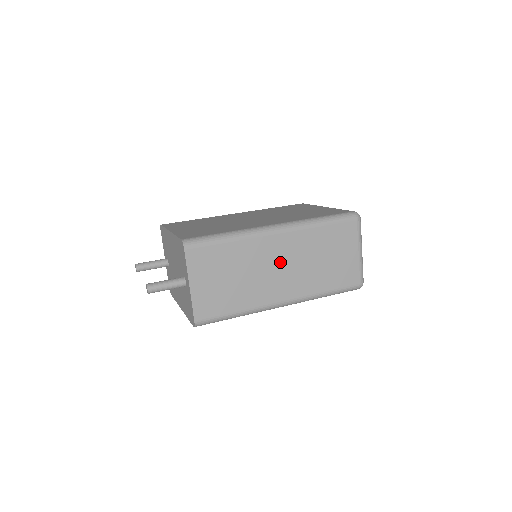
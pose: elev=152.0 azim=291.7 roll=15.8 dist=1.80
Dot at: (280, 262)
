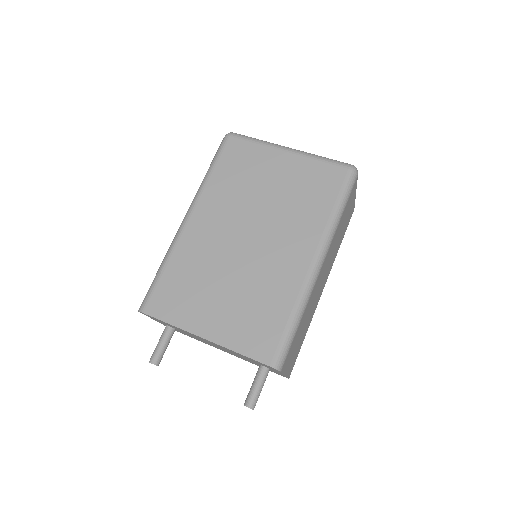
Dot at: occluded
